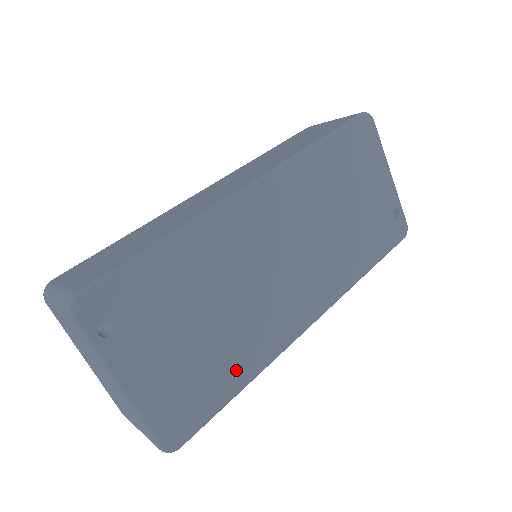
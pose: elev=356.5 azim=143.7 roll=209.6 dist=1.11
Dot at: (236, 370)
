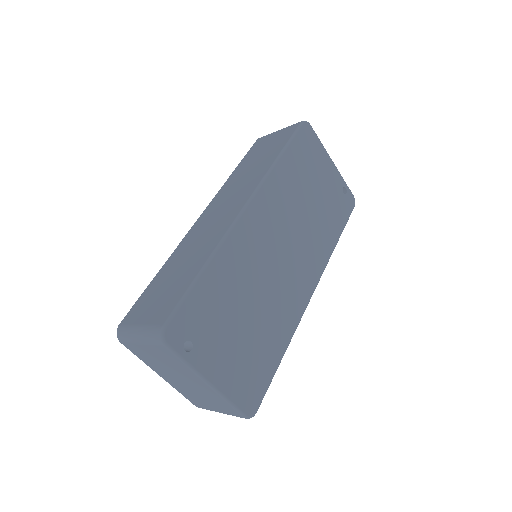
Dot at: (275, 345)
